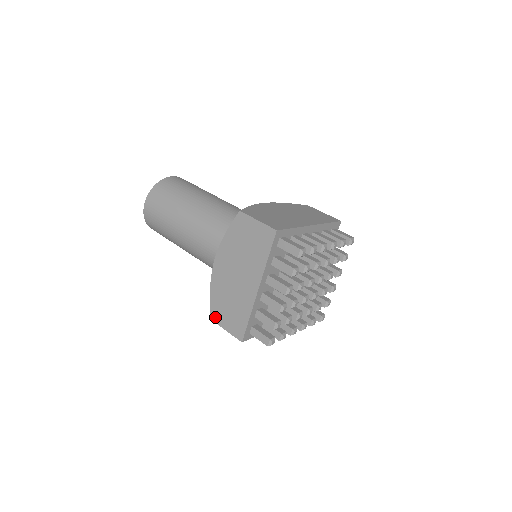
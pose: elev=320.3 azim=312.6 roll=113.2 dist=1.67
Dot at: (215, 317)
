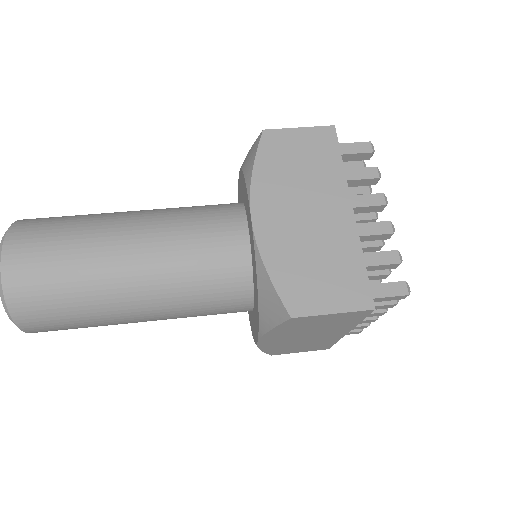
Dot at: (300, 306)
